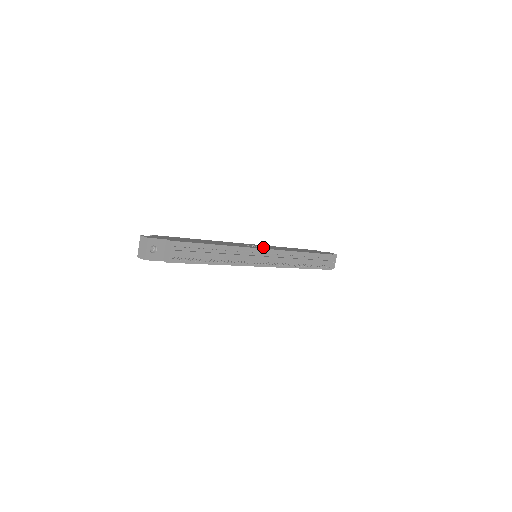
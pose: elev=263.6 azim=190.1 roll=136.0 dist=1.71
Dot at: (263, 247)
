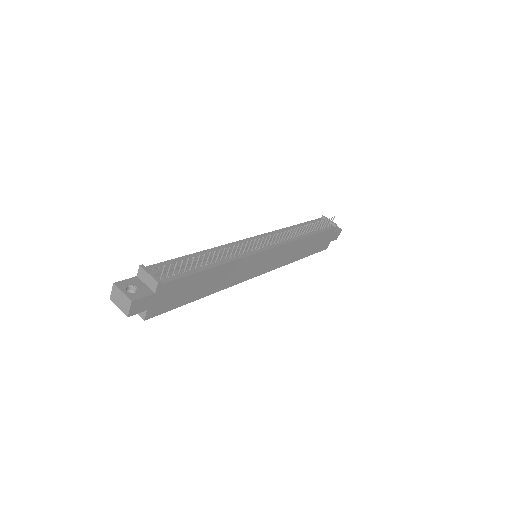
Dot at: occluded
